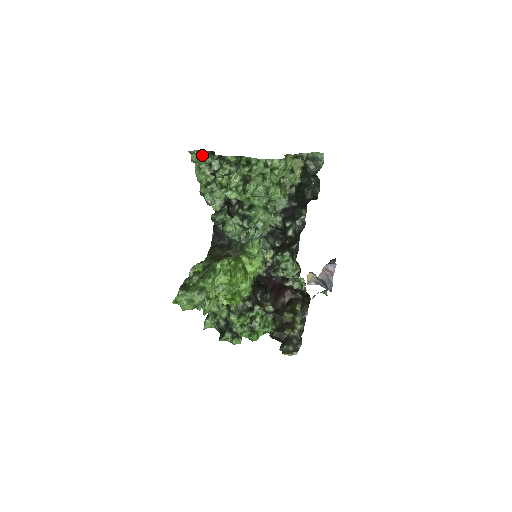
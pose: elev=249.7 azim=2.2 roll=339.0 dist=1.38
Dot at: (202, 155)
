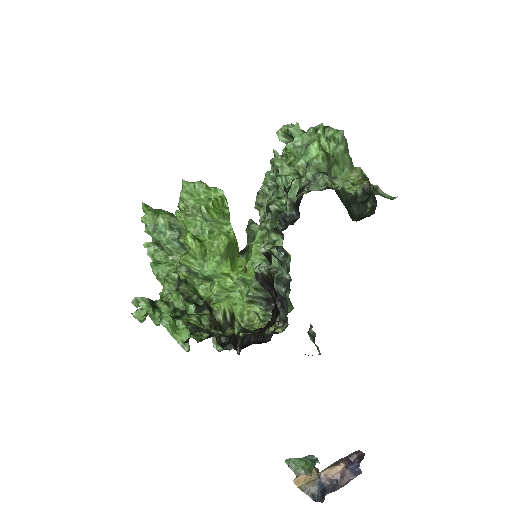
Dot at: occluded
